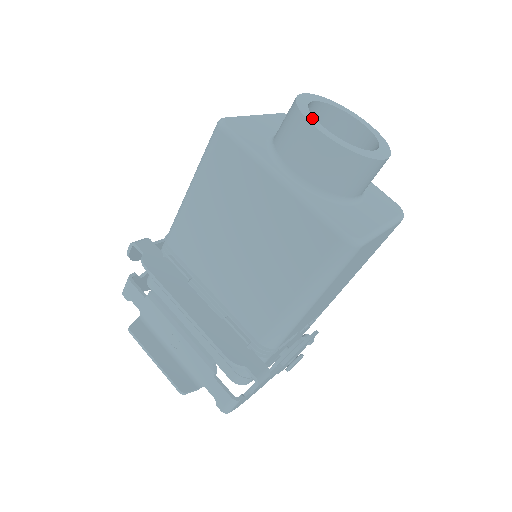
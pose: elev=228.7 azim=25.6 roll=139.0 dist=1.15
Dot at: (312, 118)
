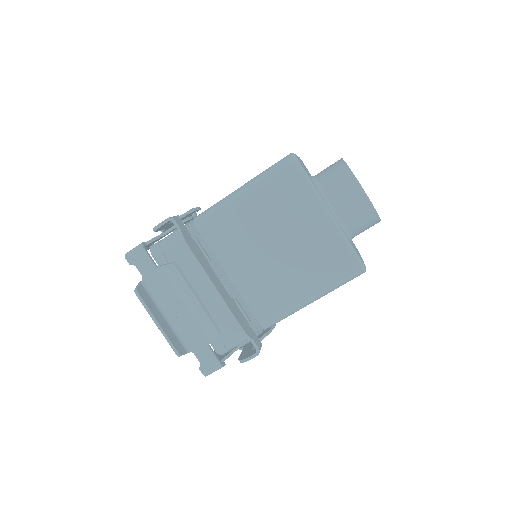
Dot at: occluded
